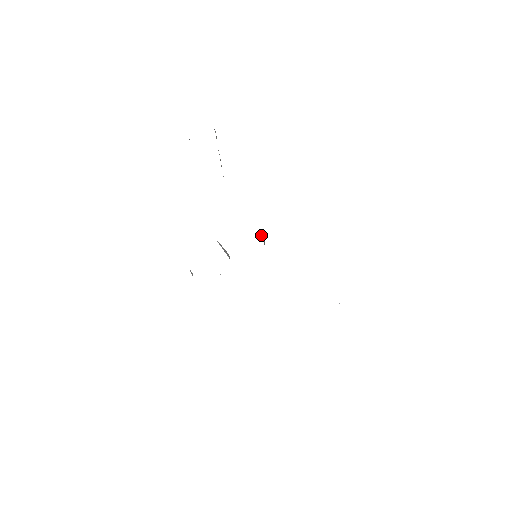
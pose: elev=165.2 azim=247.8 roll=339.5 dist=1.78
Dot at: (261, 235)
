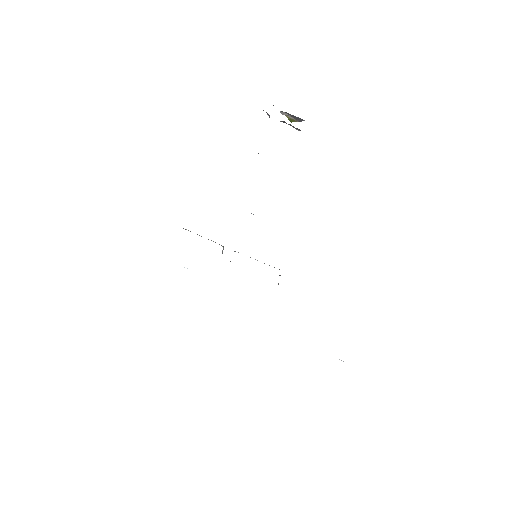
Dot at: occluded
